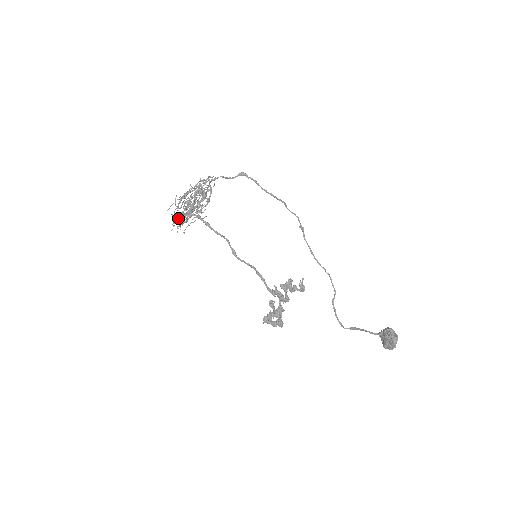
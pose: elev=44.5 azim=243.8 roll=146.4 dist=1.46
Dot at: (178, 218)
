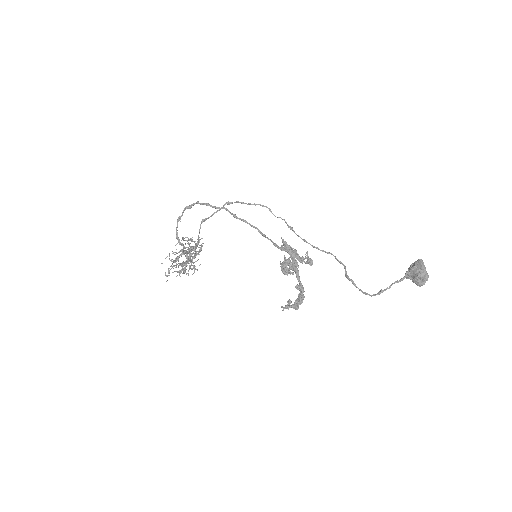
Dot at: (177, 227)
